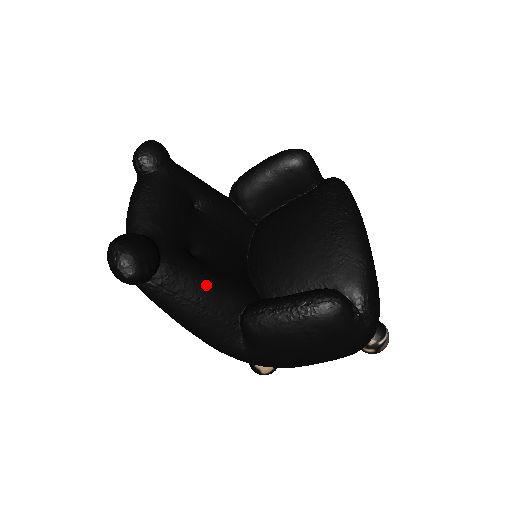
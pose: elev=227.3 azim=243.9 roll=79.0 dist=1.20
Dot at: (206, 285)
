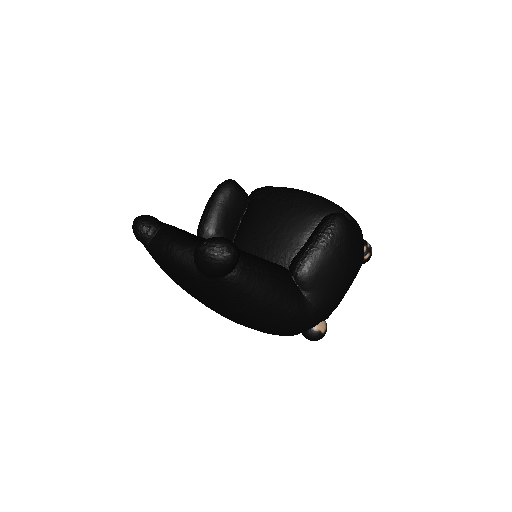
Dot at: (262, 260)
